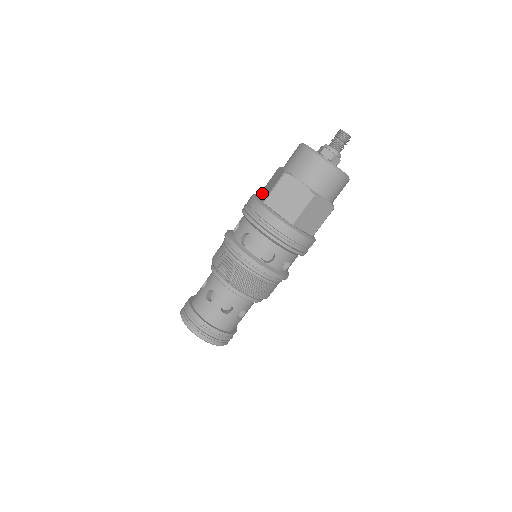
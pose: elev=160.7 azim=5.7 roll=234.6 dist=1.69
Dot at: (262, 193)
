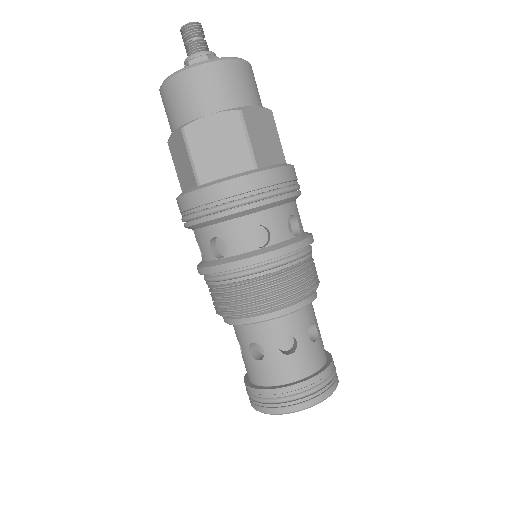
Dot at: occluded
